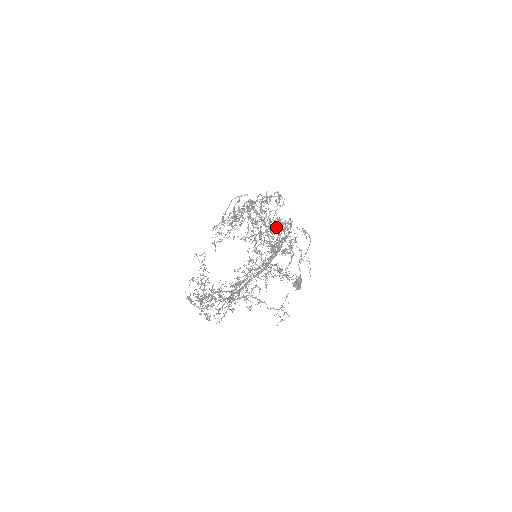
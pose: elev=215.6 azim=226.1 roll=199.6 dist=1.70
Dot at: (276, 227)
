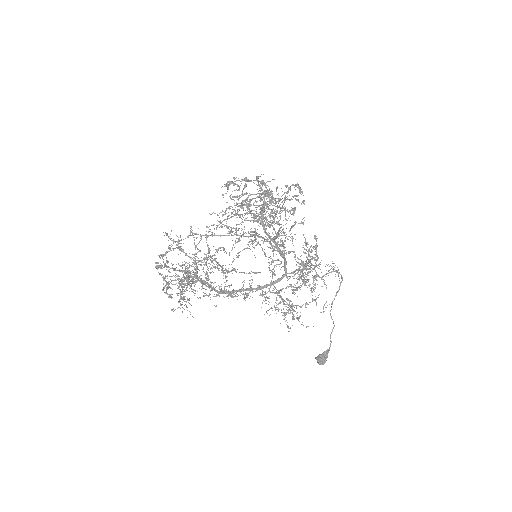
Dot at: (281, 212)
